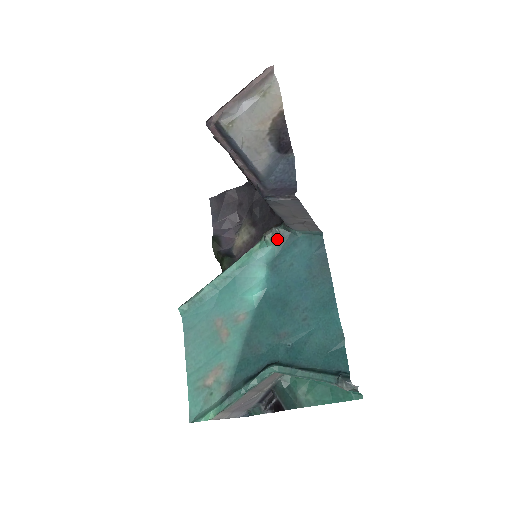
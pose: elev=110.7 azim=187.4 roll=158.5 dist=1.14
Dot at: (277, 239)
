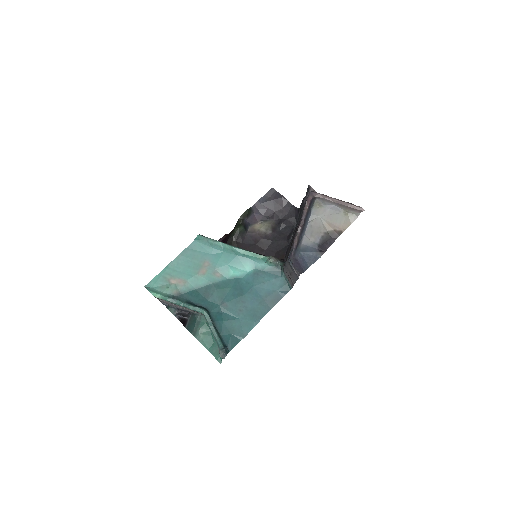
Dot at: (273, 265)
